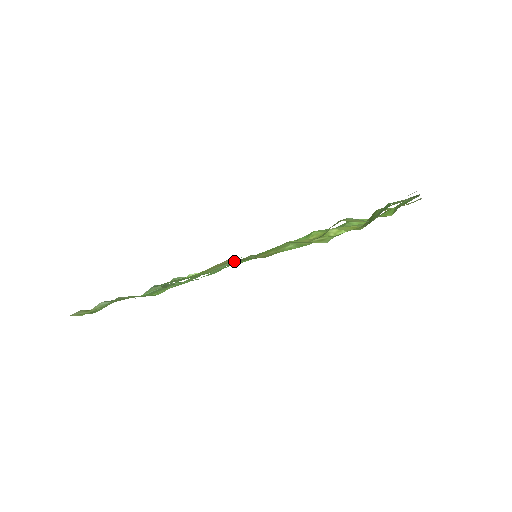
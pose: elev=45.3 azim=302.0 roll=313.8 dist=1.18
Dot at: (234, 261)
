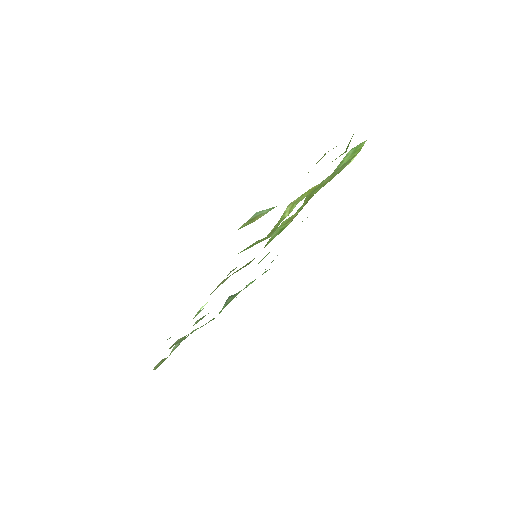
Dot at: (222, 283)
